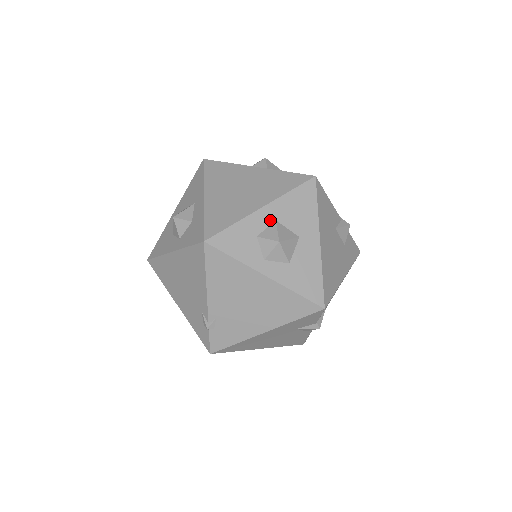
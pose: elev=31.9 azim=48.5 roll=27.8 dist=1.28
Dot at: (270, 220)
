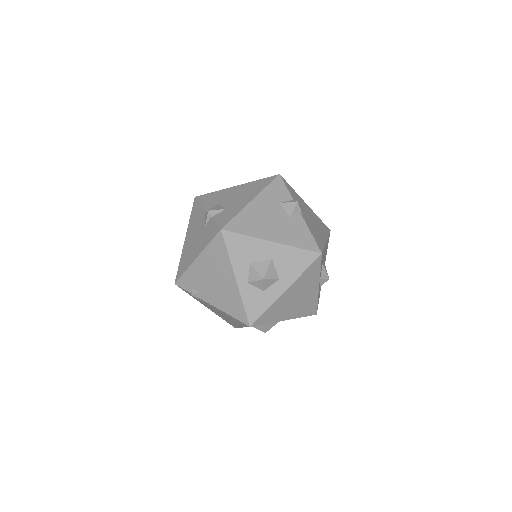
Dot at: occluded
